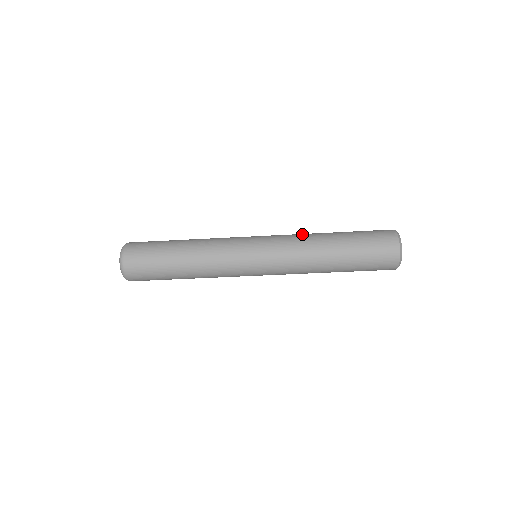
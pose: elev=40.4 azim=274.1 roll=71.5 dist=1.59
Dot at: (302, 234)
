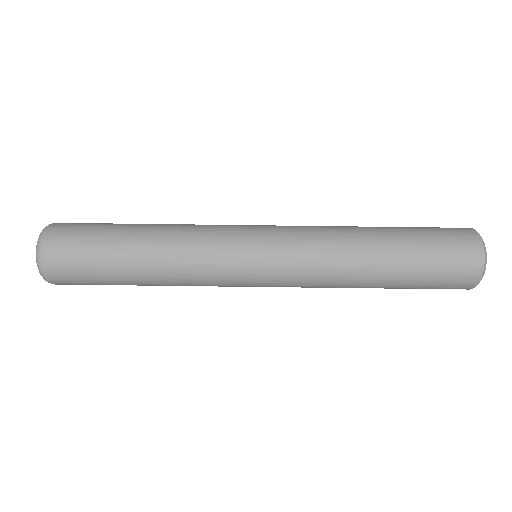
Dot at: occluded
